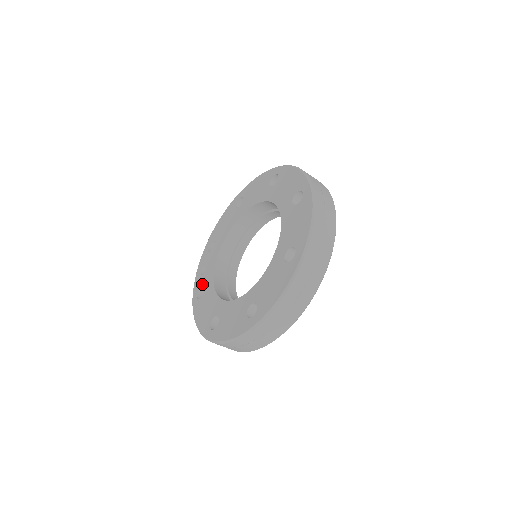
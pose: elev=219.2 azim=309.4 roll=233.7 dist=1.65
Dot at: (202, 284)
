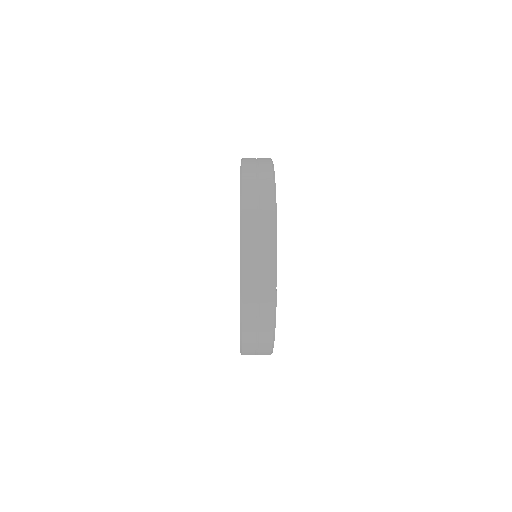
Dot at: occluded
